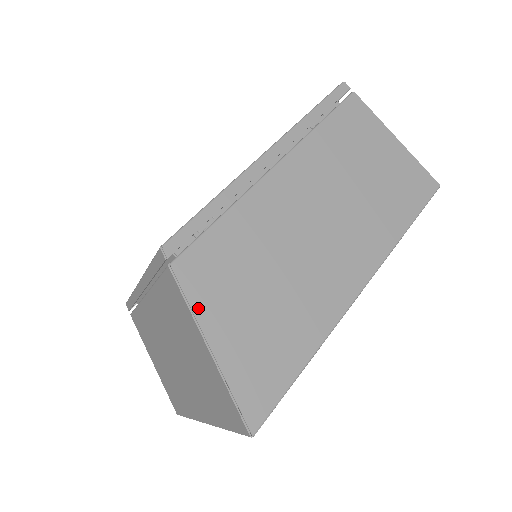
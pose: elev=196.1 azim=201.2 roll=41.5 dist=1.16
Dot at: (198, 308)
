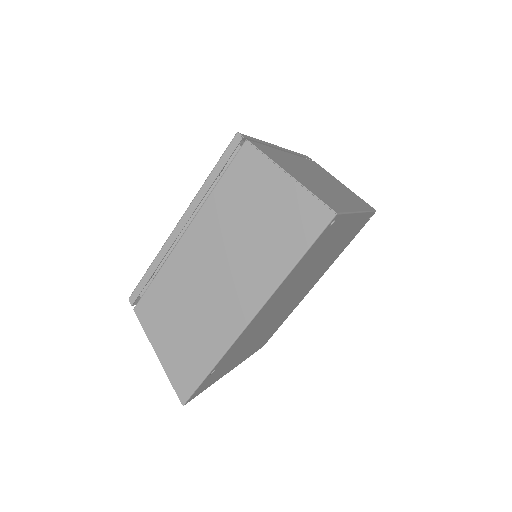
Dot at: (149, 334)
